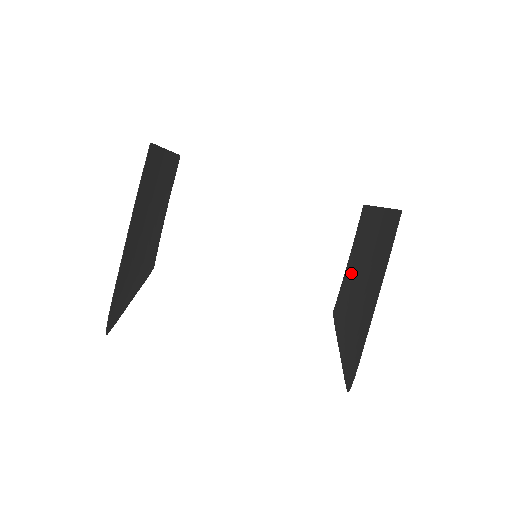
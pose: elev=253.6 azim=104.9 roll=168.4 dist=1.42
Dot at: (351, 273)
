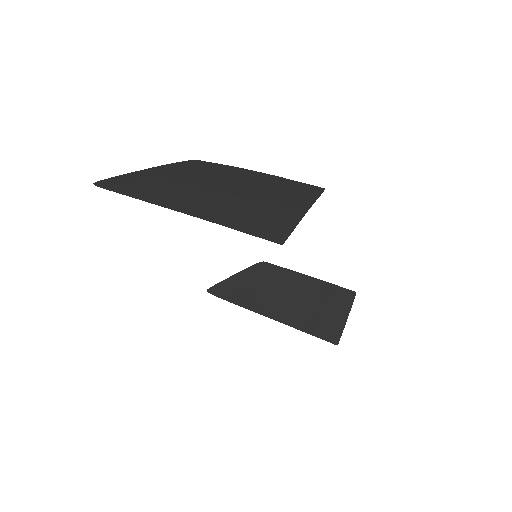
Dot at: (295, 281)
